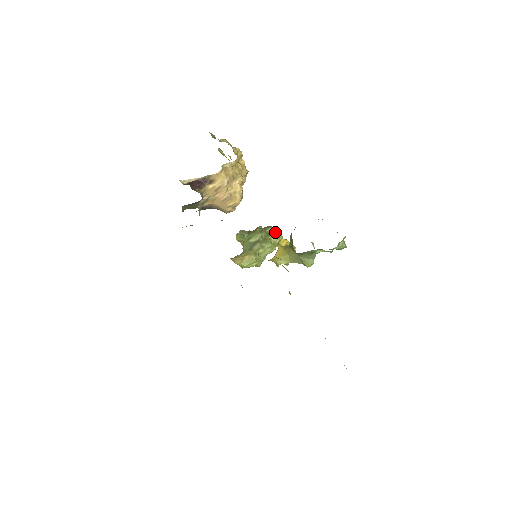
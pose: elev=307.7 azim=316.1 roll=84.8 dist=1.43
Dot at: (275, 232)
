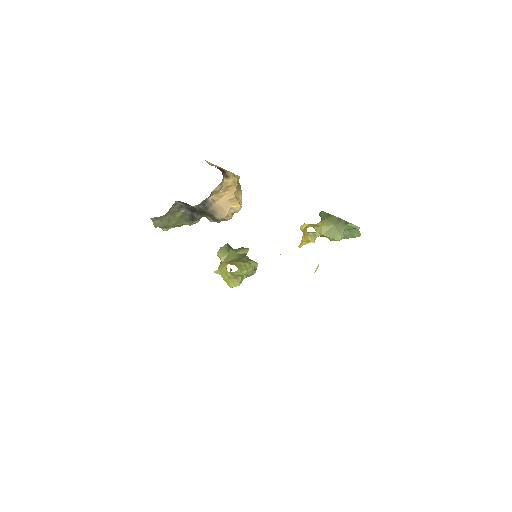
Dot at: occluded
